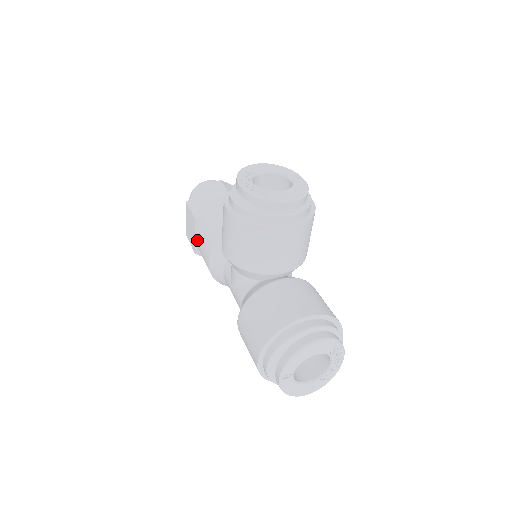
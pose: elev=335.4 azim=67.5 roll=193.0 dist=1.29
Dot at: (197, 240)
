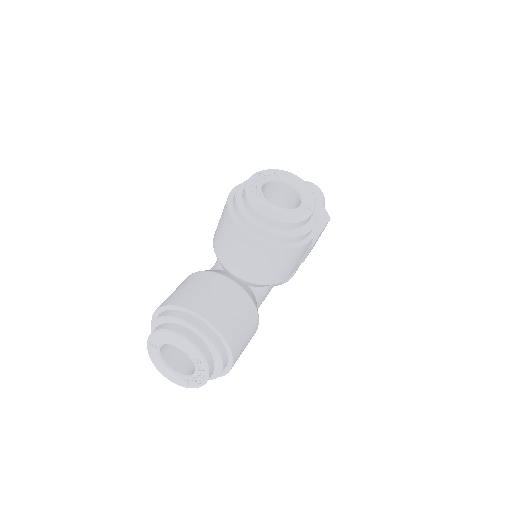
Dot at: occluded
